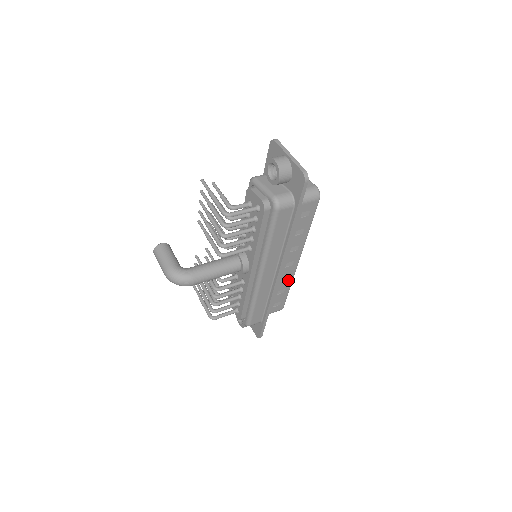
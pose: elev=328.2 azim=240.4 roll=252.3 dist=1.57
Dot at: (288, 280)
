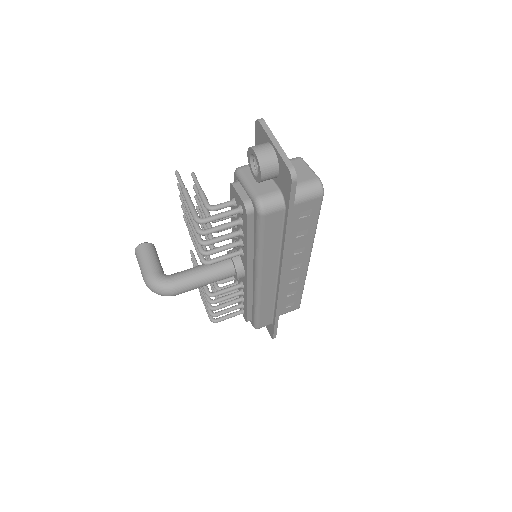
Dot at: (299, 281)
